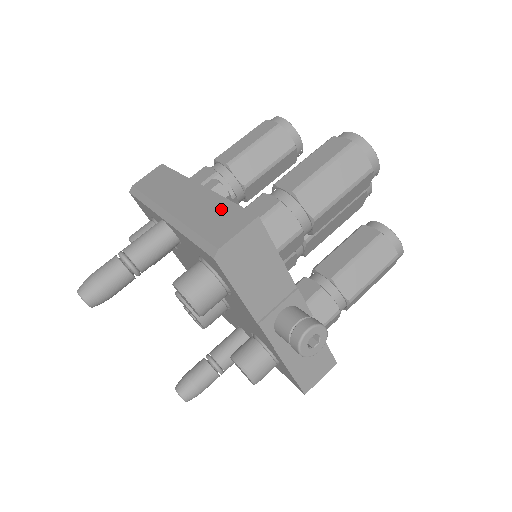
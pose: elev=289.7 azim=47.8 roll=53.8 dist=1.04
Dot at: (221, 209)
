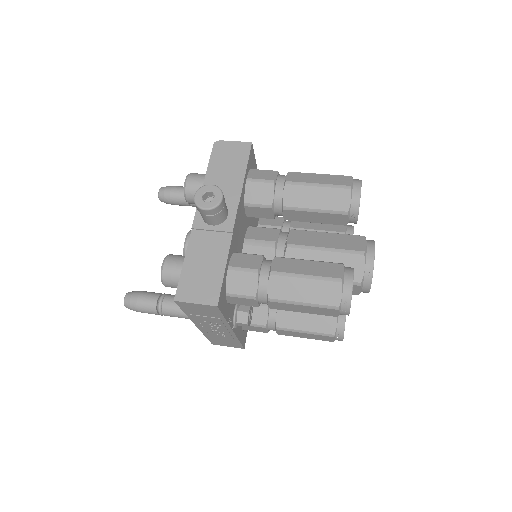
Dot at: occluded
